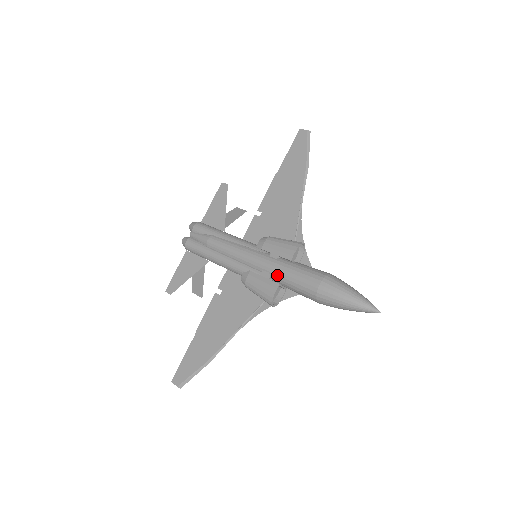
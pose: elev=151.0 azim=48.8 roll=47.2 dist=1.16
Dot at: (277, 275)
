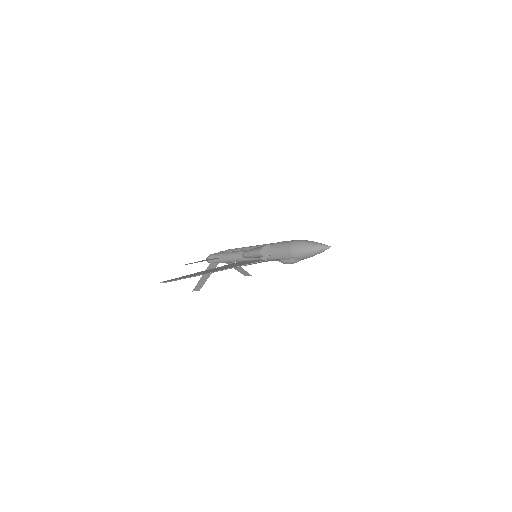
Dot at: (270, 245)
